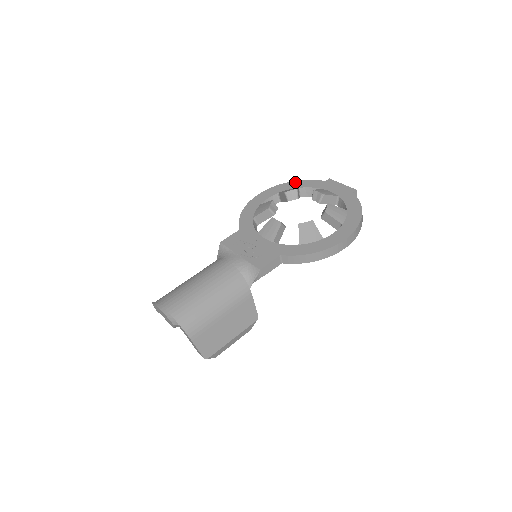
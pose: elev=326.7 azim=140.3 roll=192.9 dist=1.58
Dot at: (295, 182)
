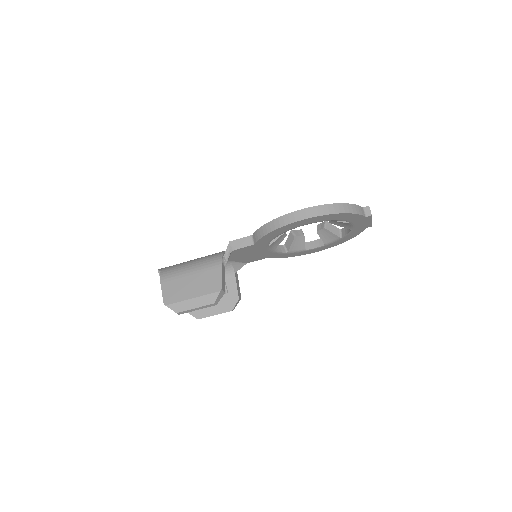
Dot at: occluded
